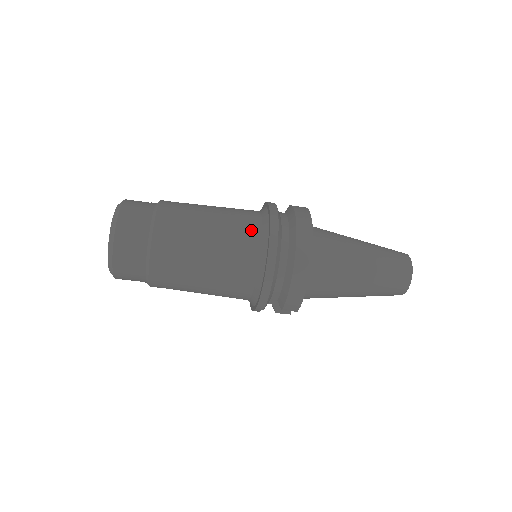
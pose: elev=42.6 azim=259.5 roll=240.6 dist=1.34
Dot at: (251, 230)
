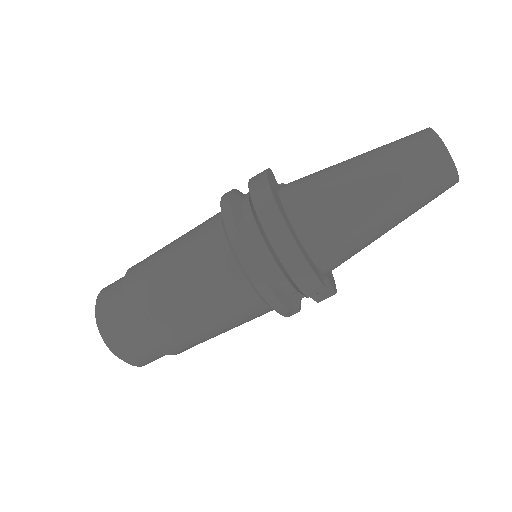
Dot at: (212, 236)
